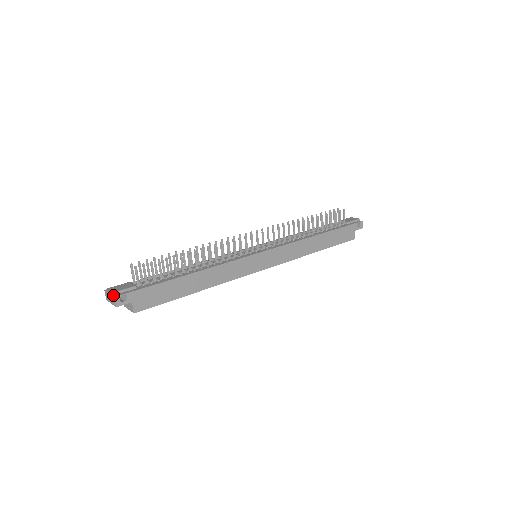
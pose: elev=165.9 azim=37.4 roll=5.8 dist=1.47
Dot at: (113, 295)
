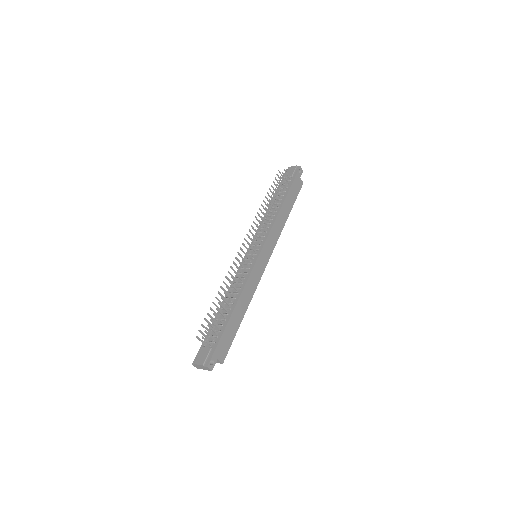
Dot at: (204, 366)
